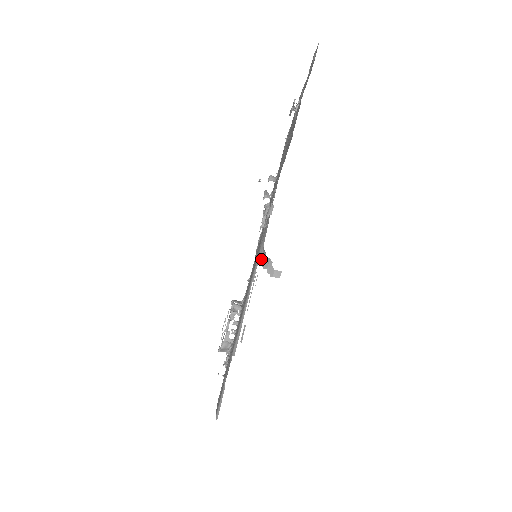
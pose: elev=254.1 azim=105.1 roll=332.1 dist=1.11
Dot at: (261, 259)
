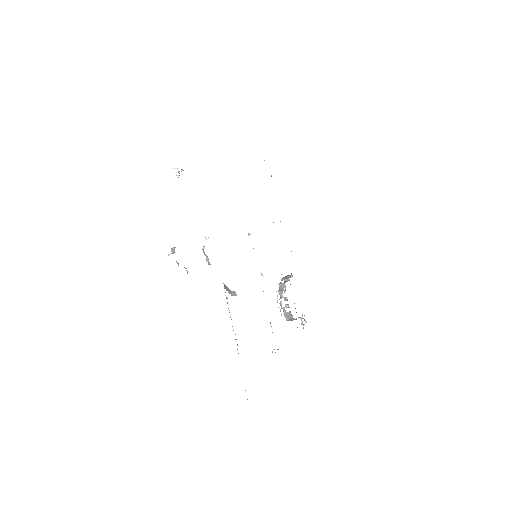
Dot at: (224, 284)
